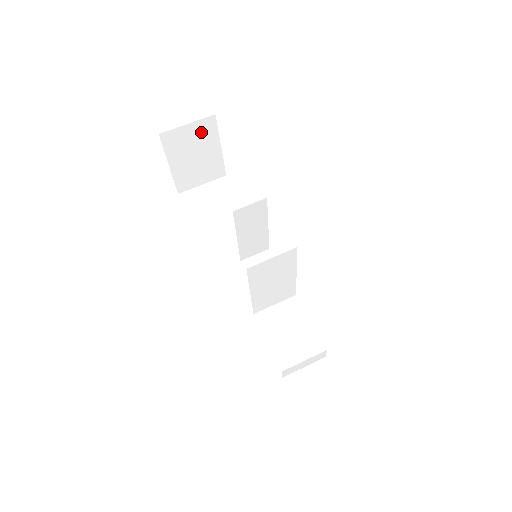
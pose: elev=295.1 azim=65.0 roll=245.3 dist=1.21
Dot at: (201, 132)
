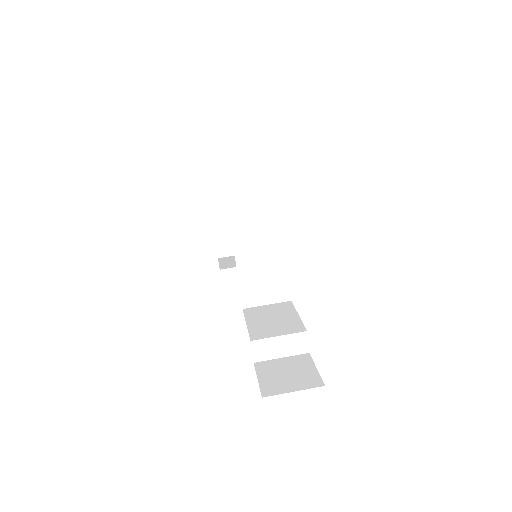
Dot at: (242, 198)
